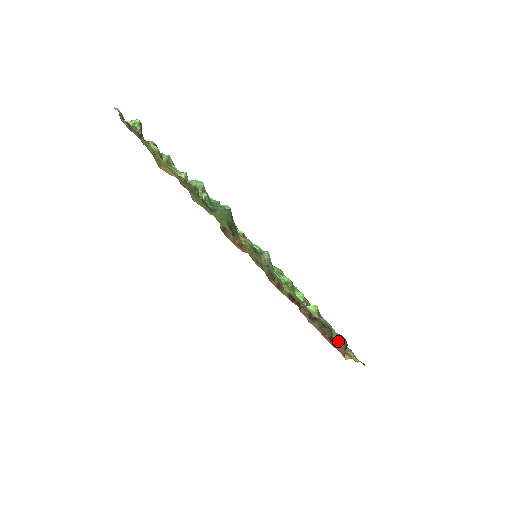
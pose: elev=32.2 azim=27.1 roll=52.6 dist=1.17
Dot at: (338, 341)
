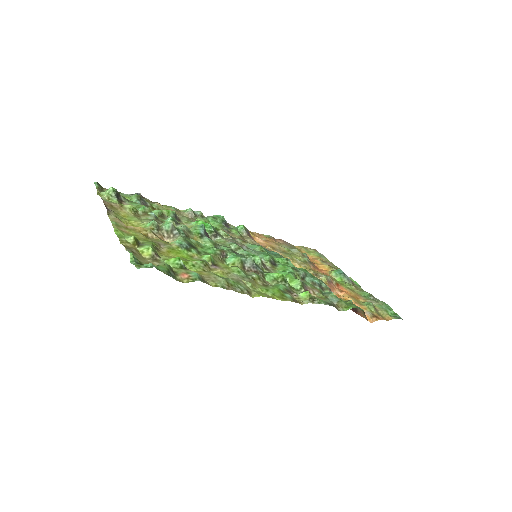
Dot at: (356, 309)
